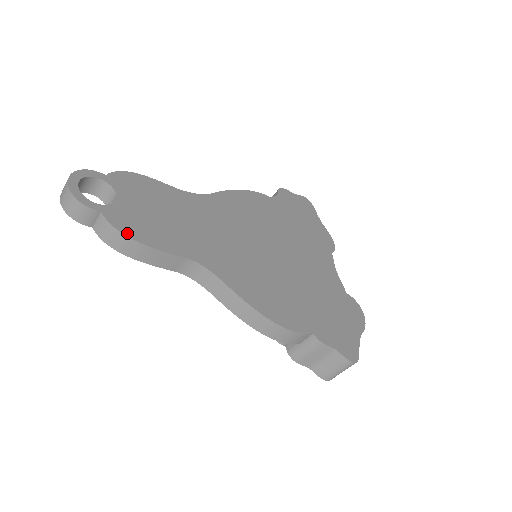
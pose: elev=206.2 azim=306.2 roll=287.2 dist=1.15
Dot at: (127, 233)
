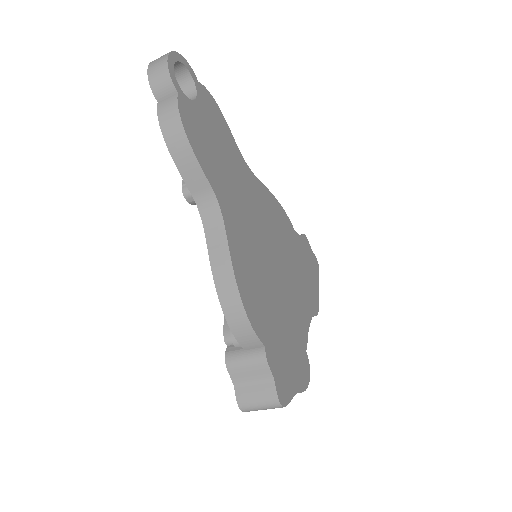
Dot at: (185, 124)
